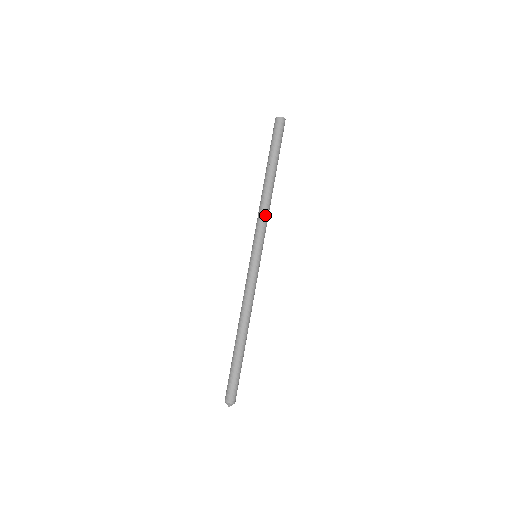
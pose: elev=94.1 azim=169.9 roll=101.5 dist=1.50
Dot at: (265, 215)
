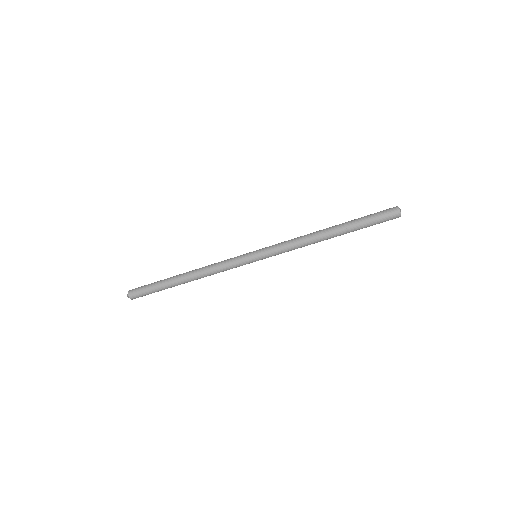
Dot at: (296, 247)
